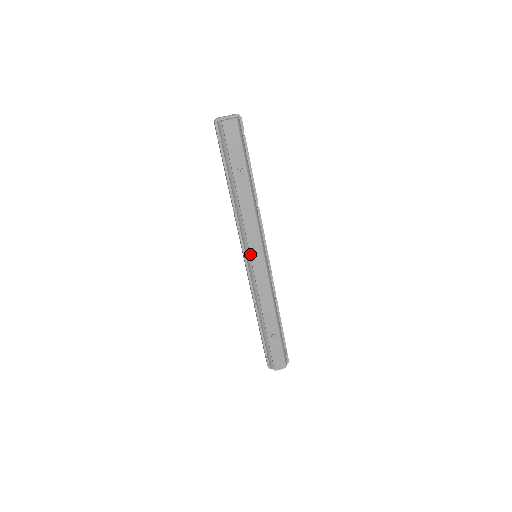
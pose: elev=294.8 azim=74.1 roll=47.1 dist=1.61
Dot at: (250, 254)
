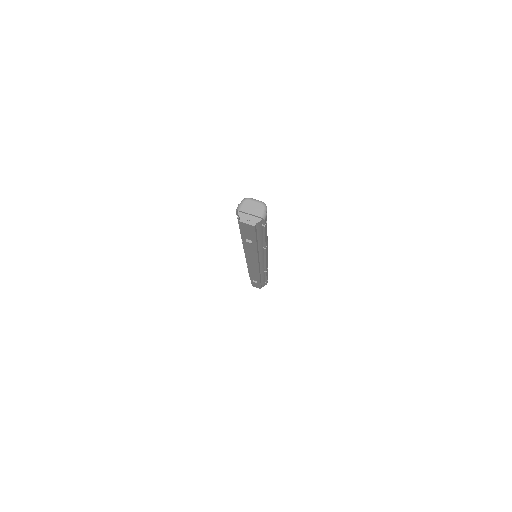
Dot at: (247, 261)
